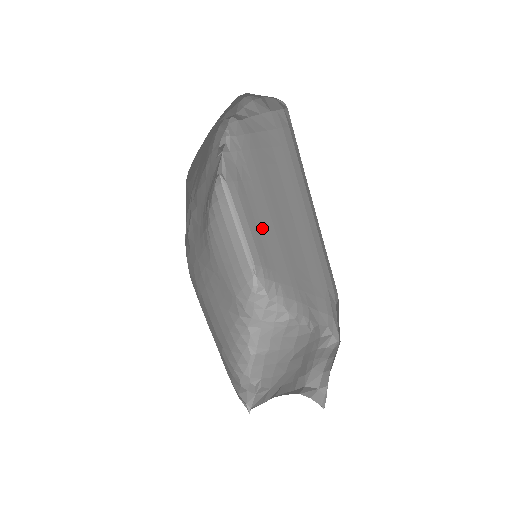
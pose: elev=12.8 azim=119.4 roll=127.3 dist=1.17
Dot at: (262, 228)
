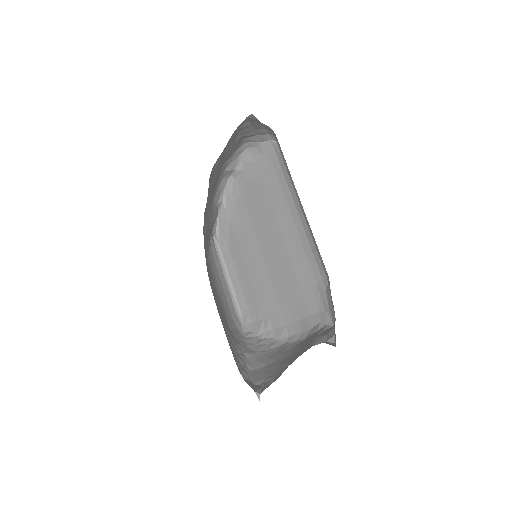
Dot at: (251, 267)
